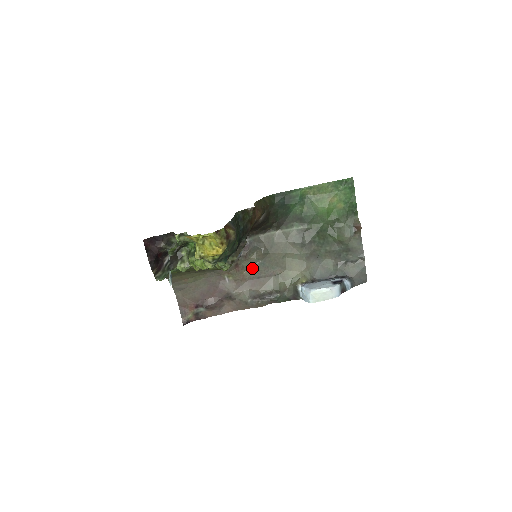
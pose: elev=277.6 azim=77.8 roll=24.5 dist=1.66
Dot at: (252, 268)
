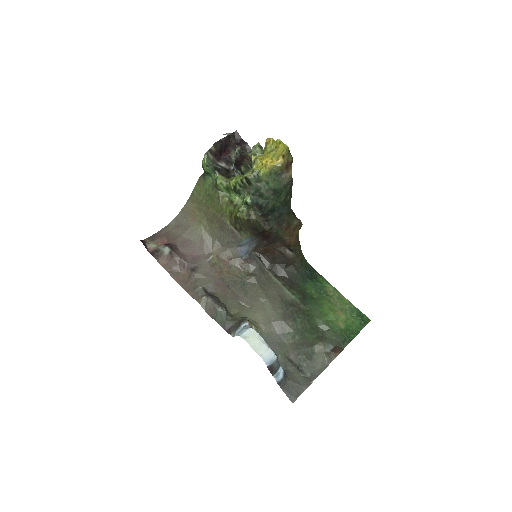
Dot at: (234, 276)
